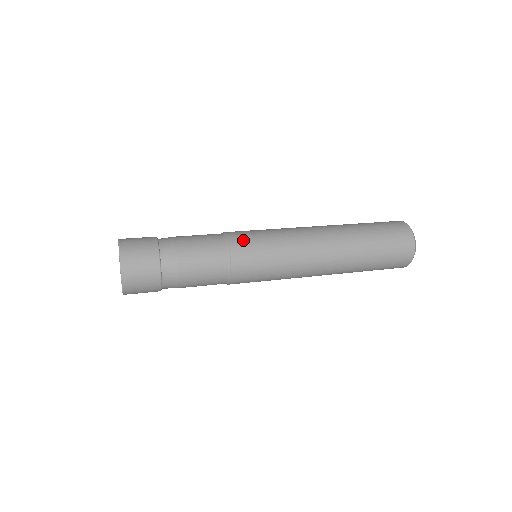
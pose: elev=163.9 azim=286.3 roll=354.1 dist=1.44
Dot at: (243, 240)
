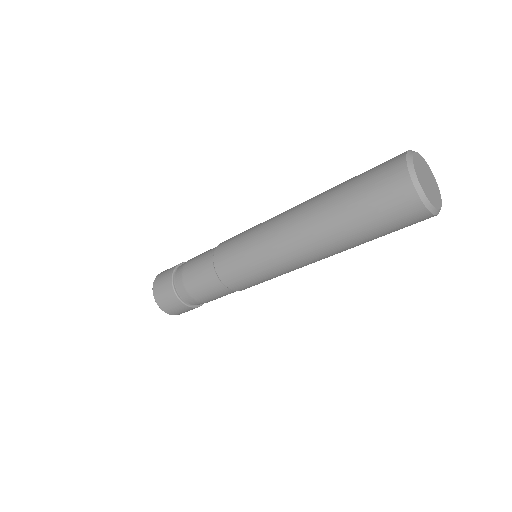
Dot at: (230, 239)
